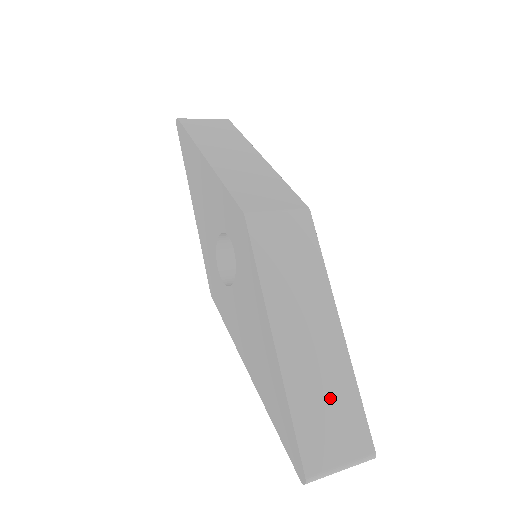
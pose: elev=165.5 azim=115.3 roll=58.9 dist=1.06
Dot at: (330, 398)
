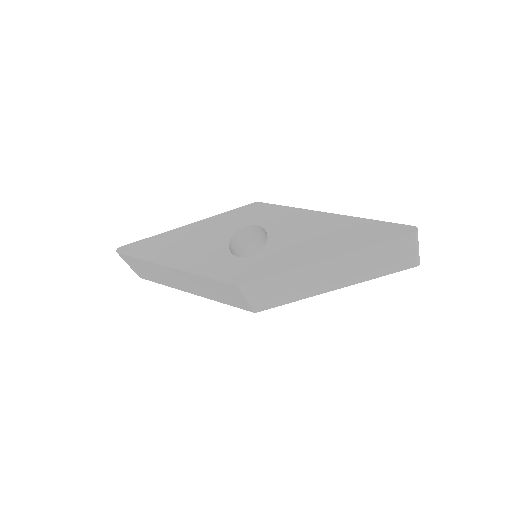
Dot at: occluded
